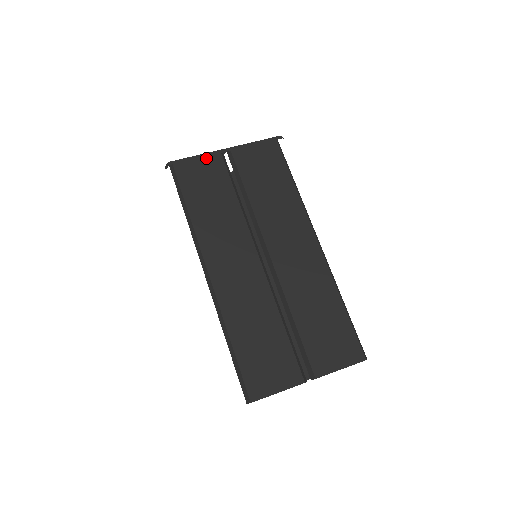
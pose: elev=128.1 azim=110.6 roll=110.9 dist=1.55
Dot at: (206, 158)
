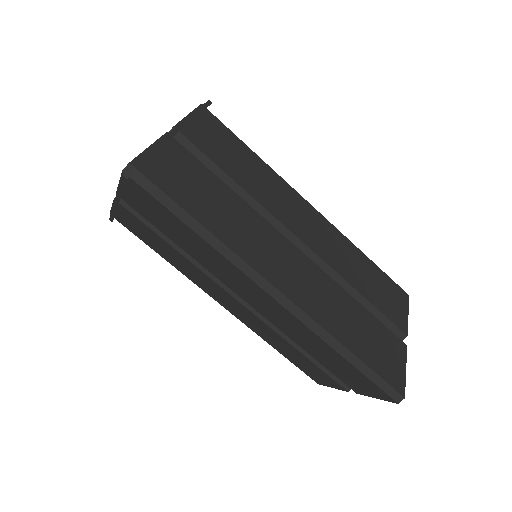
Dot at: (162, 147)
